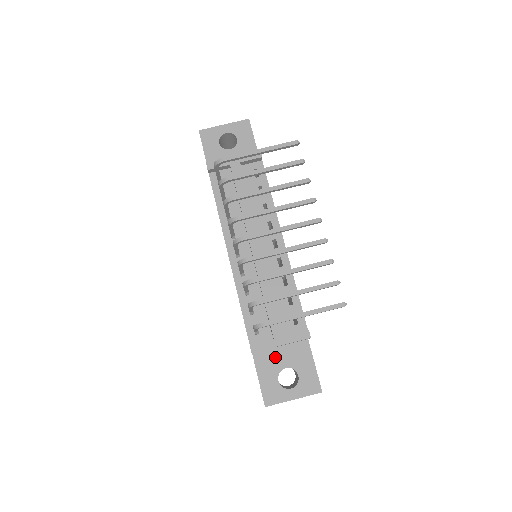
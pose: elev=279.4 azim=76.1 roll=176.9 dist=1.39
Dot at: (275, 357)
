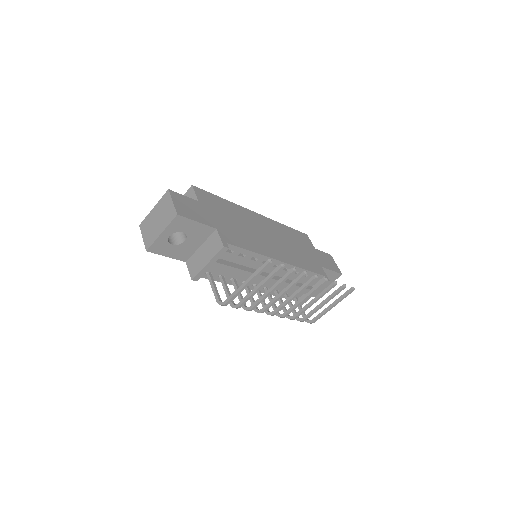
Dot at: occluded
